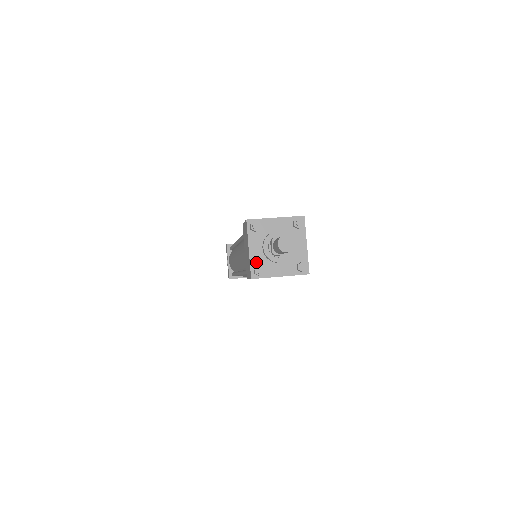
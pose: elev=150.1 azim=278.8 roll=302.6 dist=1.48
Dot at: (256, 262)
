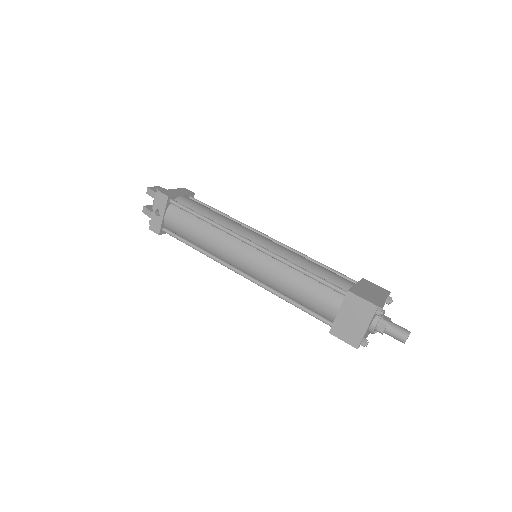
Dot at: occluded
